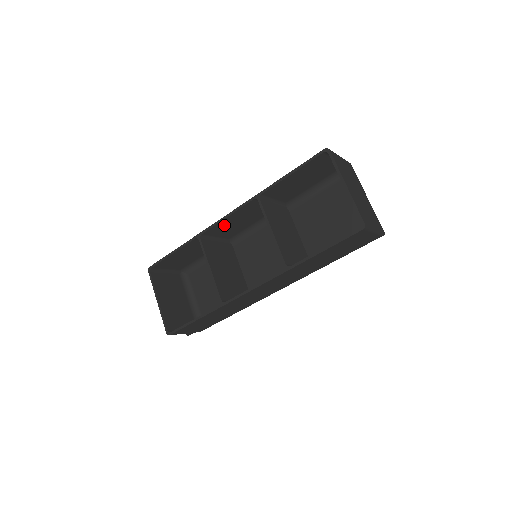
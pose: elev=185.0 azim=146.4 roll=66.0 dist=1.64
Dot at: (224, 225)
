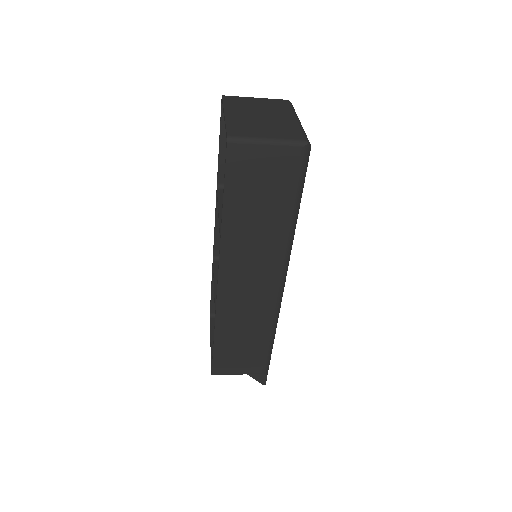
Dot at: occluded
